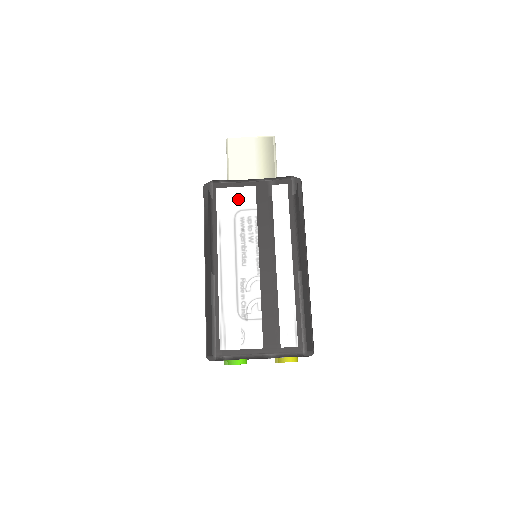
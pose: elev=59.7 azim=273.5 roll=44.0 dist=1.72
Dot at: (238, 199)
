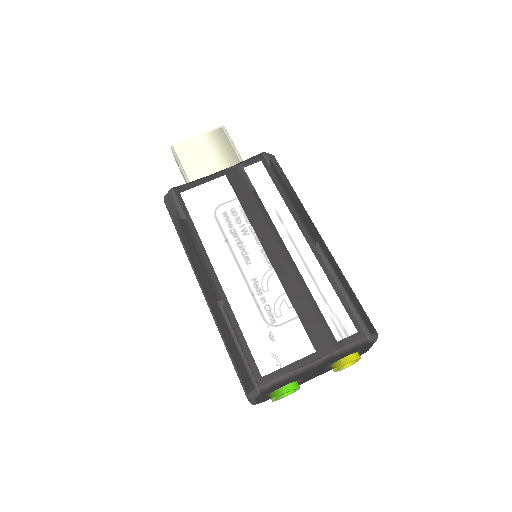
Dot at: (211, 195)
